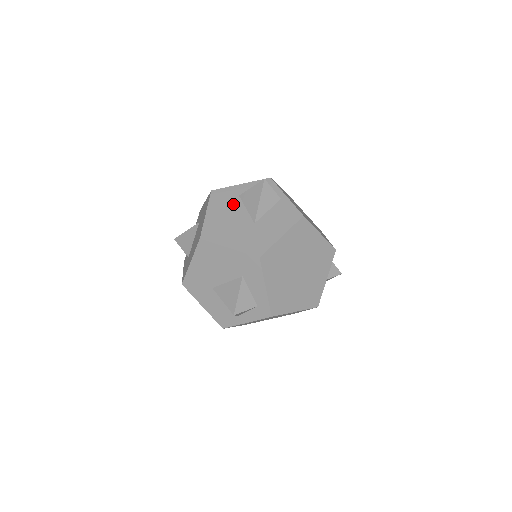
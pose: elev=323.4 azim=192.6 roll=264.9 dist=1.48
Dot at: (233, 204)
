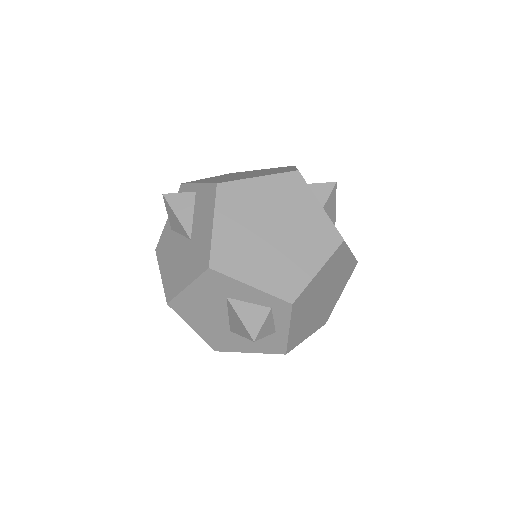
Dot at: (171, 242)
